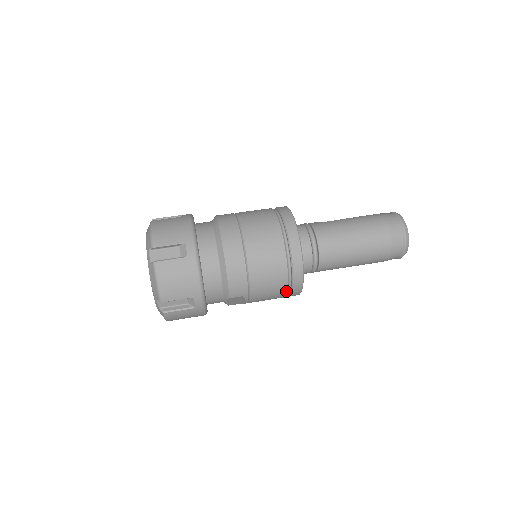
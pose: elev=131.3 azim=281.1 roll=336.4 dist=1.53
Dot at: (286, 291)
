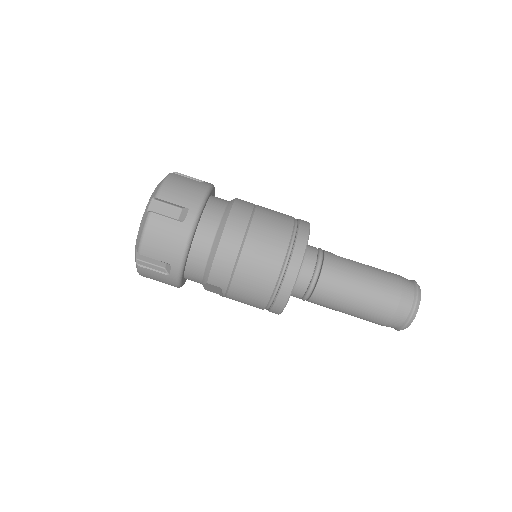
Dot at: (266, 304)
